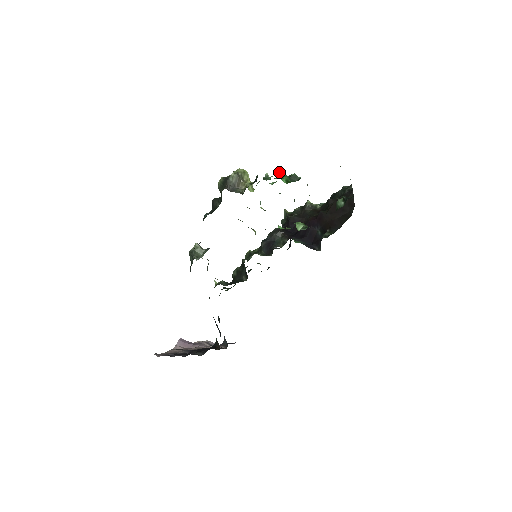
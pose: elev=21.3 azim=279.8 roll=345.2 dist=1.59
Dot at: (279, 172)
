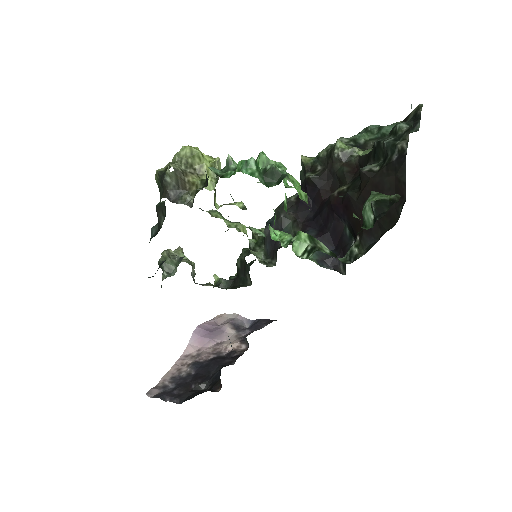
Dot at: (242, 165)
